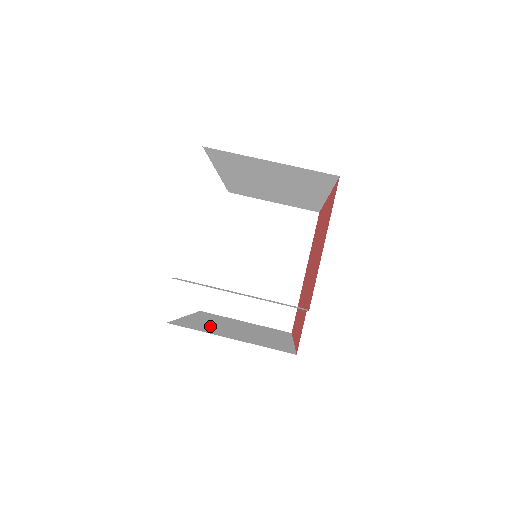
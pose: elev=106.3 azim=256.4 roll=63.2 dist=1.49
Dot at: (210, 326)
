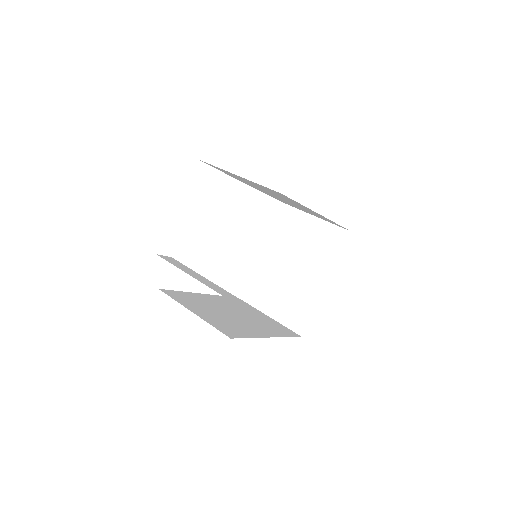
Dot at: (202, 303)
